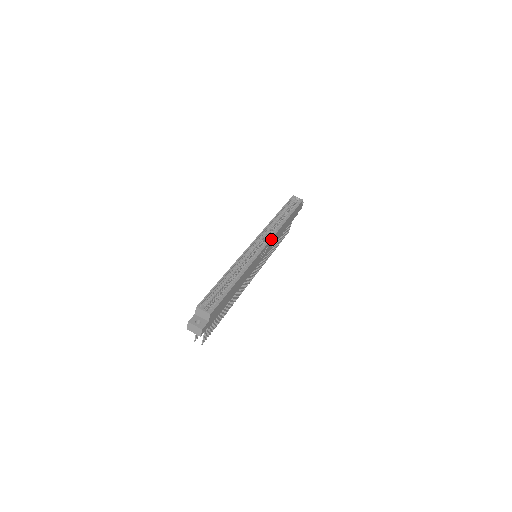
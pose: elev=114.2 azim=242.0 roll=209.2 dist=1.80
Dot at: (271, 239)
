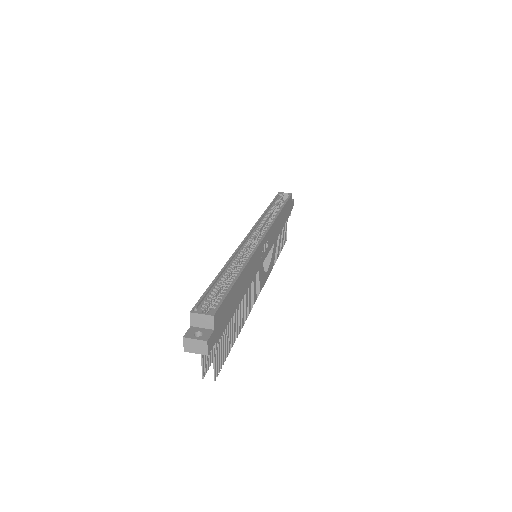
Dot at: (269, 230)
